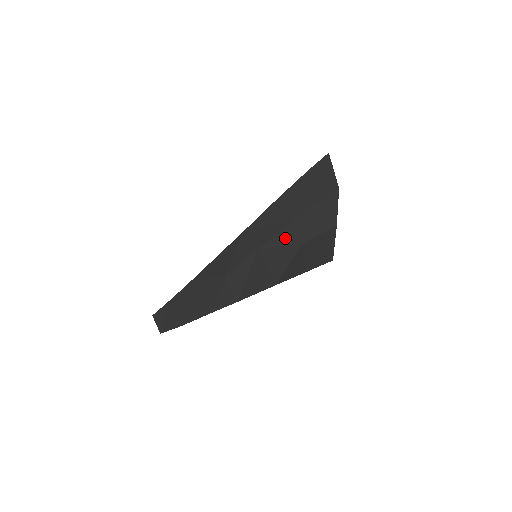
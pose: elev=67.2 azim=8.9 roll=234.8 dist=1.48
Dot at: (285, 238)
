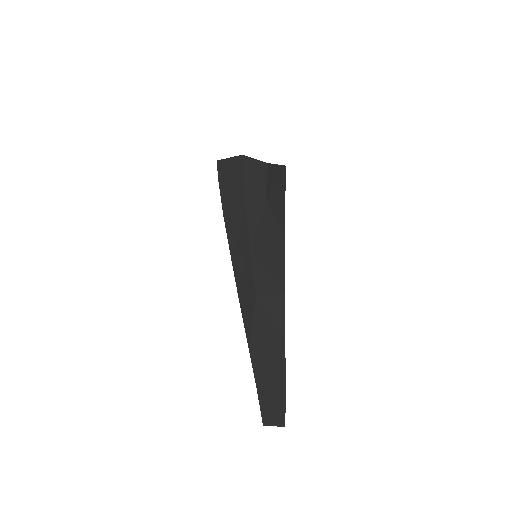
Dot at: (254, 217)
